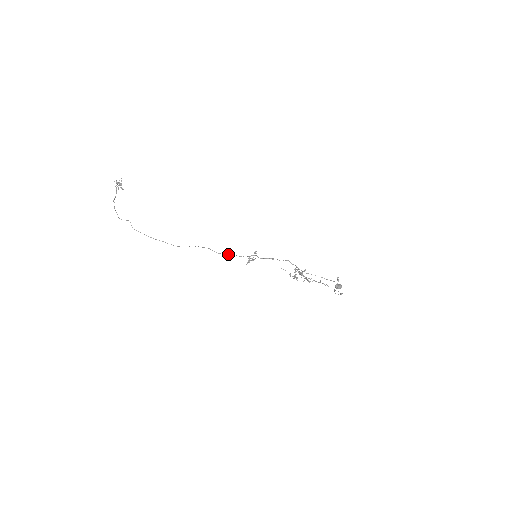
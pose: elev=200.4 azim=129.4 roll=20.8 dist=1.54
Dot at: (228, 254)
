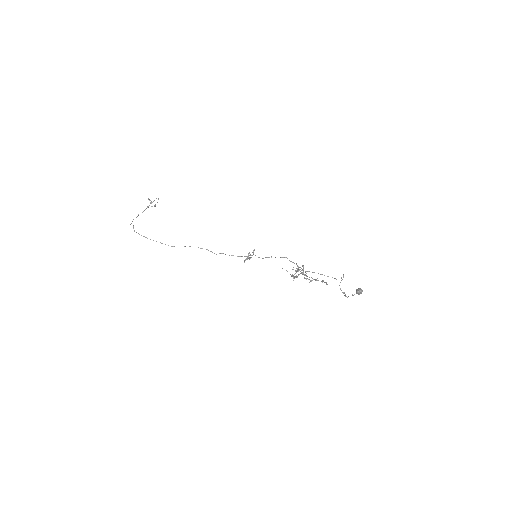
Dot at: (225, 254)
